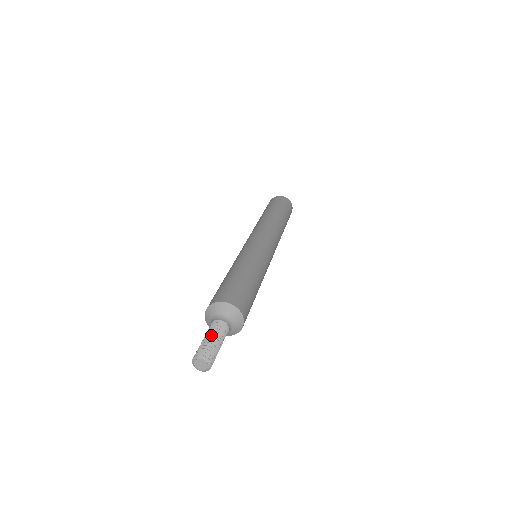
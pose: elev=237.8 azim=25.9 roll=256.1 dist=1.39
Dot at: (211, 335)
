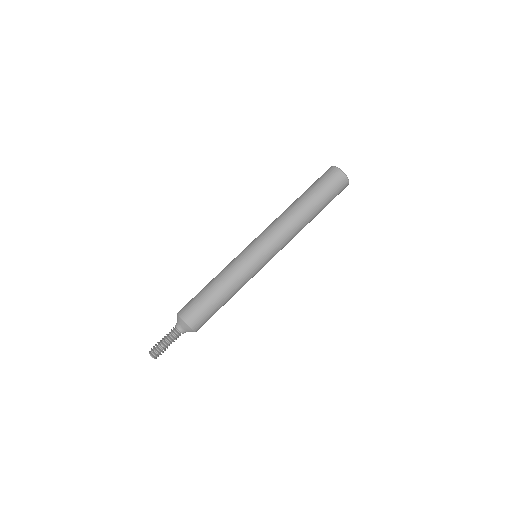
Dot at: (164, 337)
